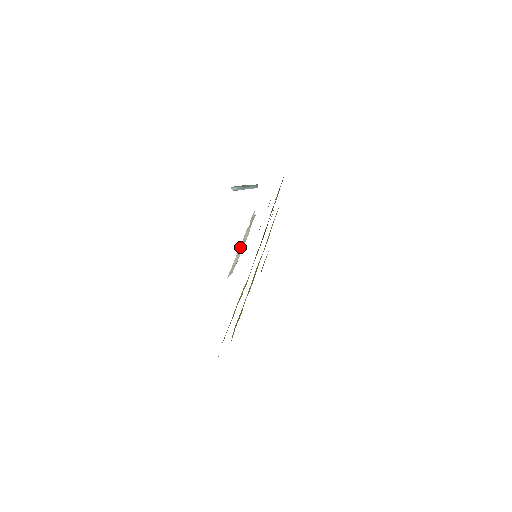
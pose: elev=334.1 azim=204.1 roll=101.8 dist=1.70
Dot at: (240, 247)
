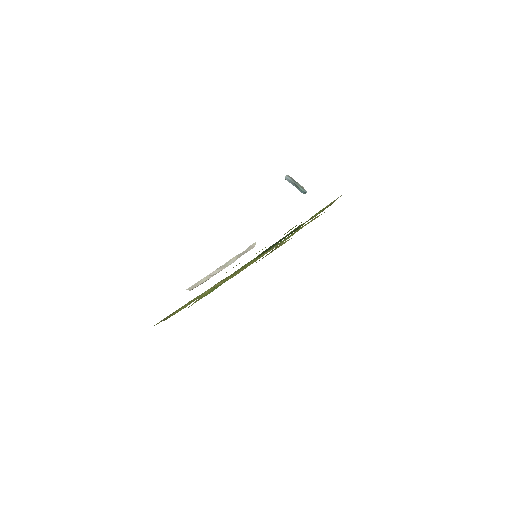
Dot at: (218, 268)
